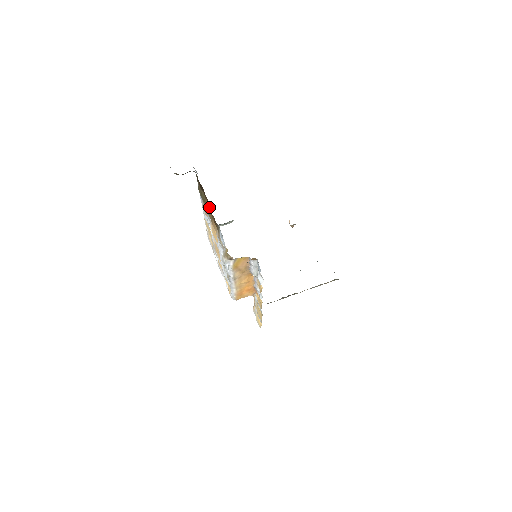
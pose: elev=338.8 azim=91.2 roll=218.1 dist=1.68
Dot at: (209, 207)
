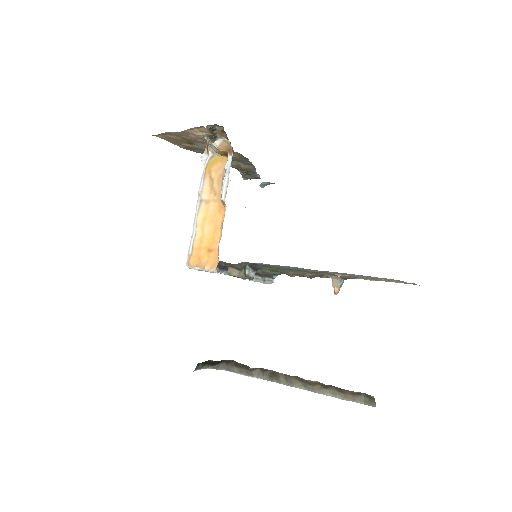
Dot at: occluded
